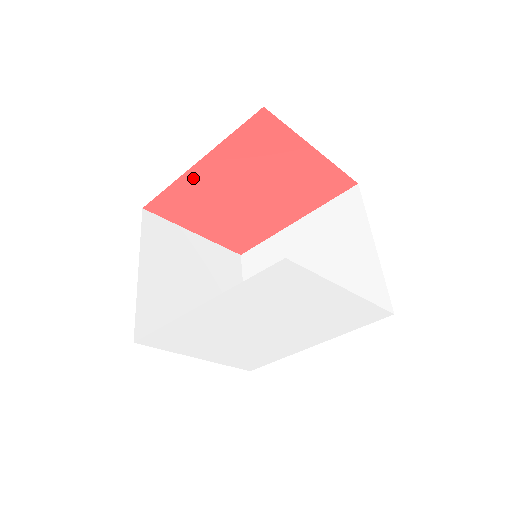
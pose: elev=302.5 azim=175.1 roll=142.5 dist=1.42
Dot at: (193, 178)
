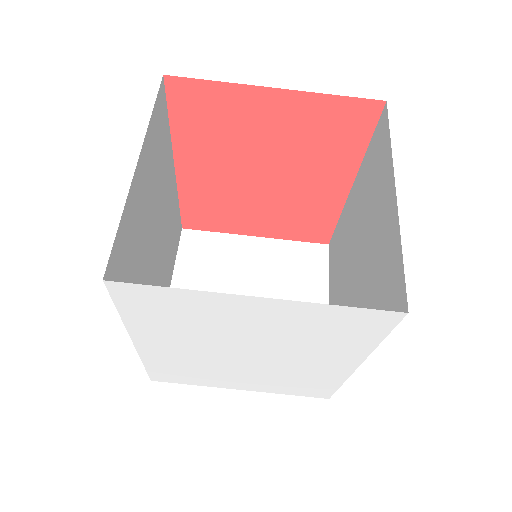
Dot at: (189, 183)
